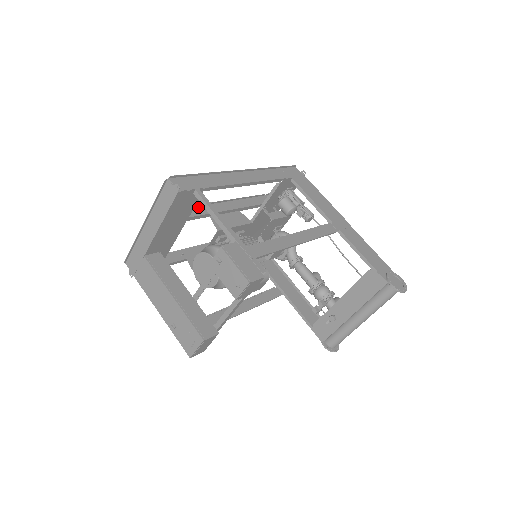
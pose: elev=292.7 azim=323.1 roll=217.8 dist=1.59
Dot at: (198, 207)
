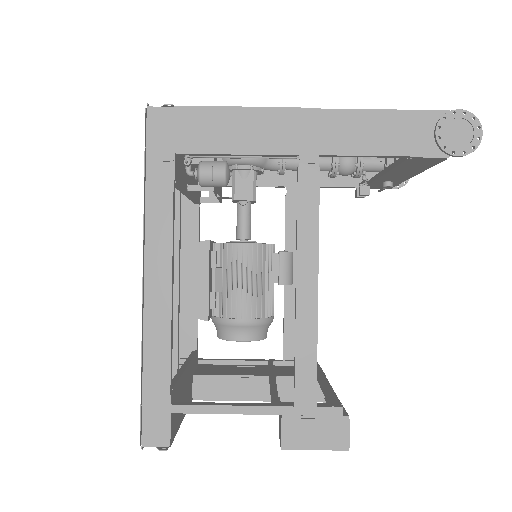
Dot at: occluded
